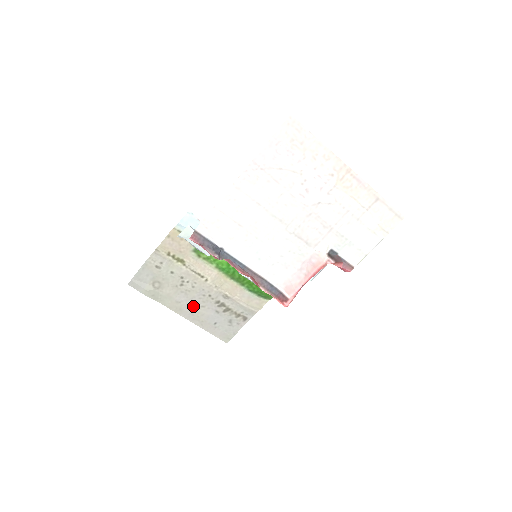
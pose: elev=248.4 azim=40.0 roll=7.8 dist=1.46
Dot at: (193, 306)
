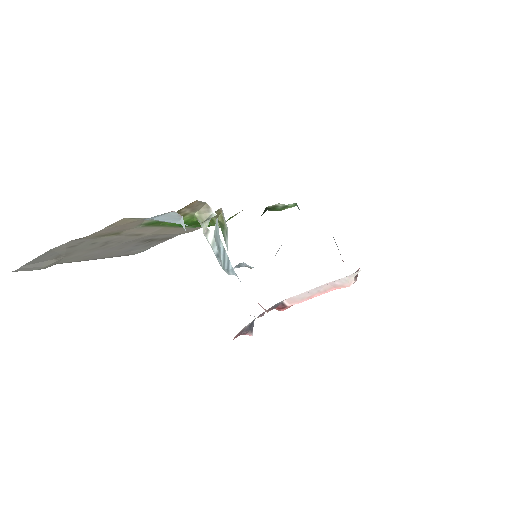
Dot at: (108, 251)
